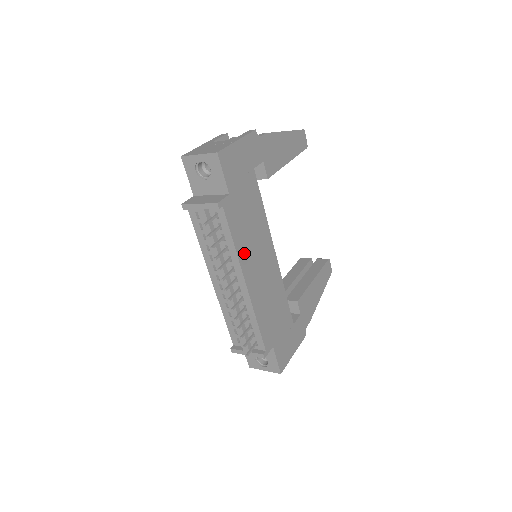
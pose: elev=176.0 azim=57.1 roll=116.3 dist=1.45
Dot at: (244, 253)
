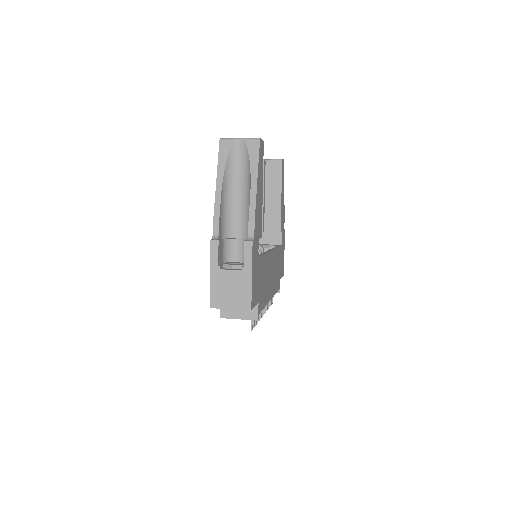
Dot at: (267, 295)
